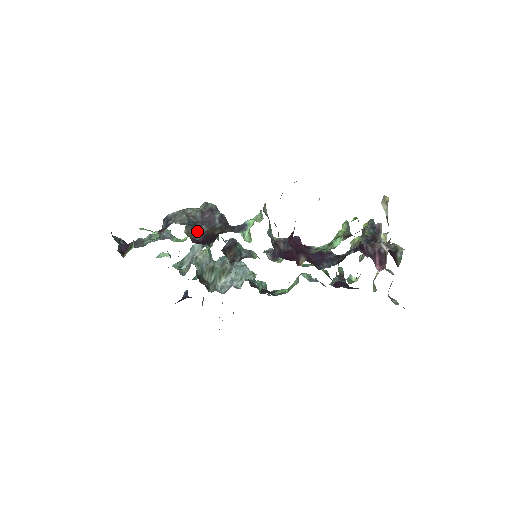
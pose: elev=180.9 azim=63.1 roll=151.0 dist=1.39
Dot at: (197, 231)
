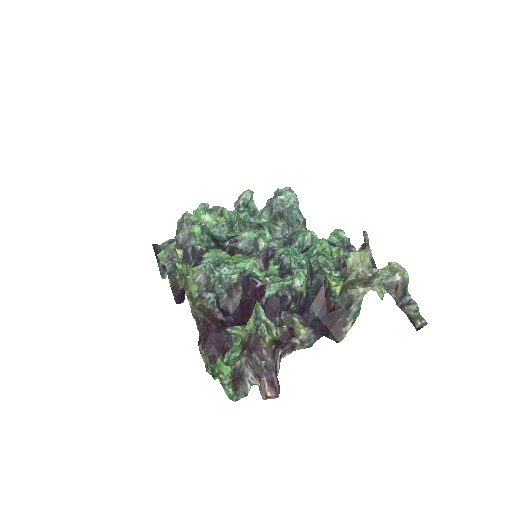
Dot at: (178, 278)
